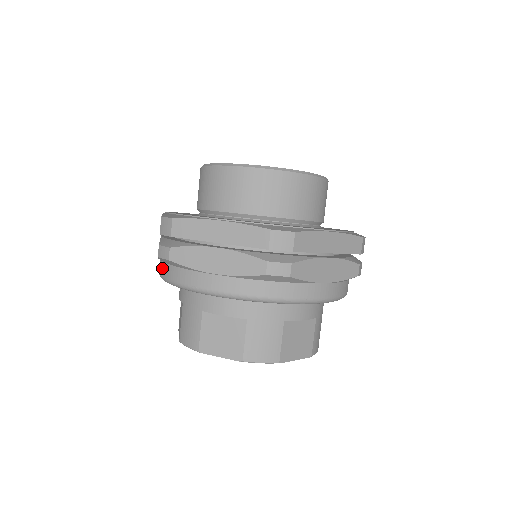
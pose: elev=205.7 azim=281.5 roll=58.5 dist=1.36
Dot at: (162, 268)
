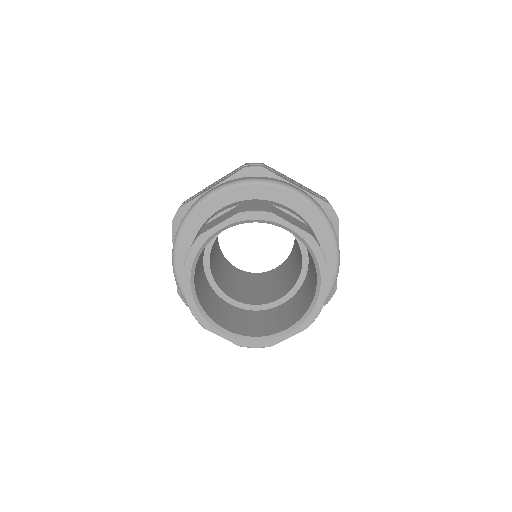
Dot at: occluded
